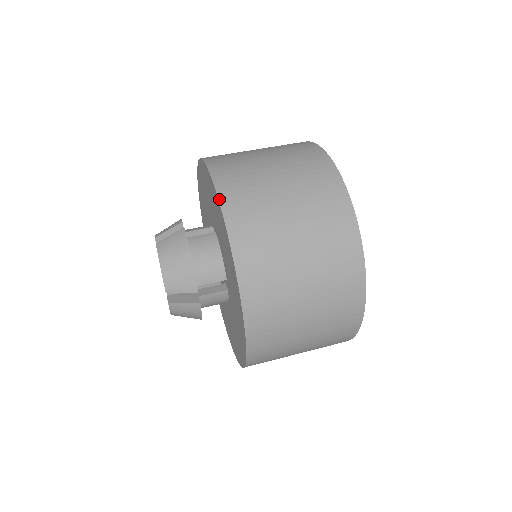
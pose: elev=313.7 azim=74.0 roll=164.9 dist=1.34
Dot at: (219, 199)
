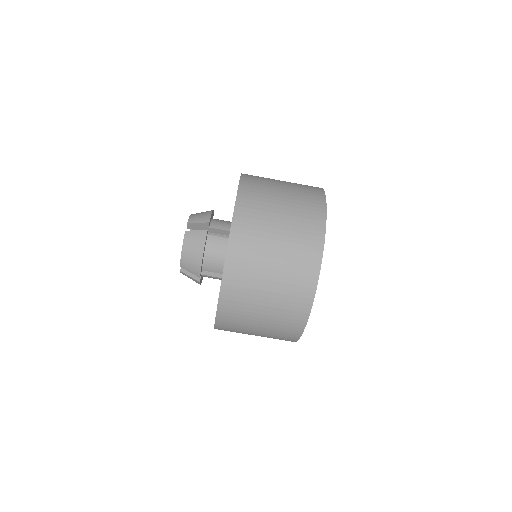
Dot at: occluded
